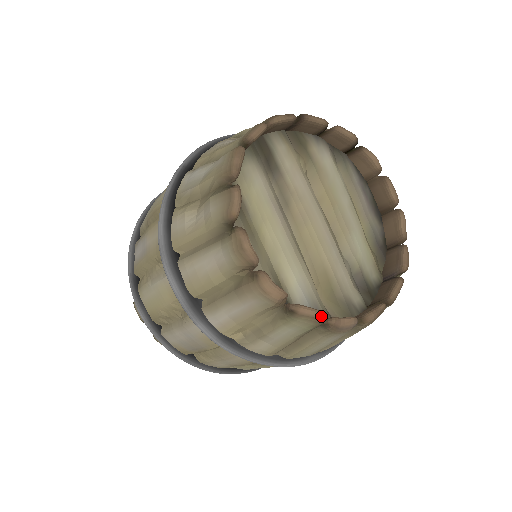
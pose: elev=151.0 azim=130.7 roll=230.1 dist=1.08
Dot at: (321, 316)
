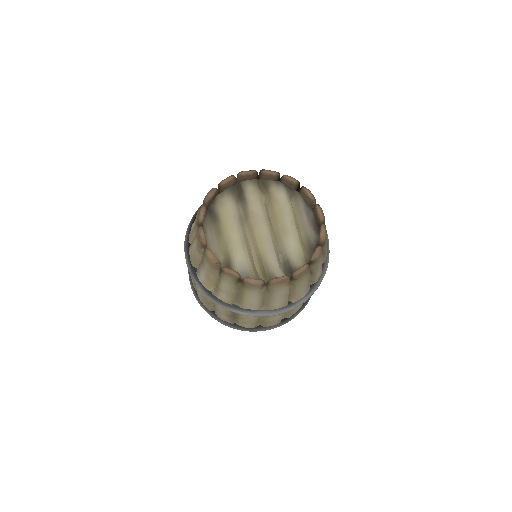
Dot at: (235, 274)
